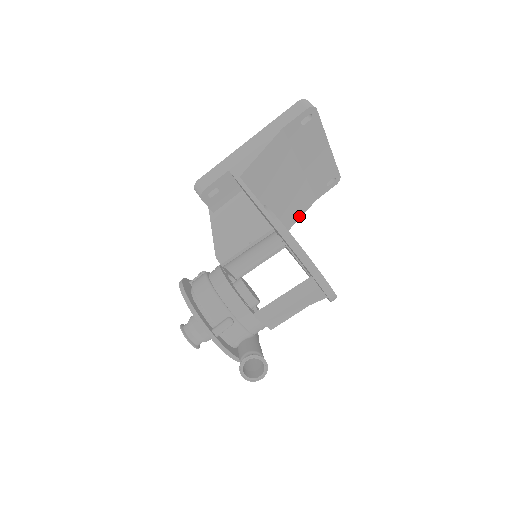
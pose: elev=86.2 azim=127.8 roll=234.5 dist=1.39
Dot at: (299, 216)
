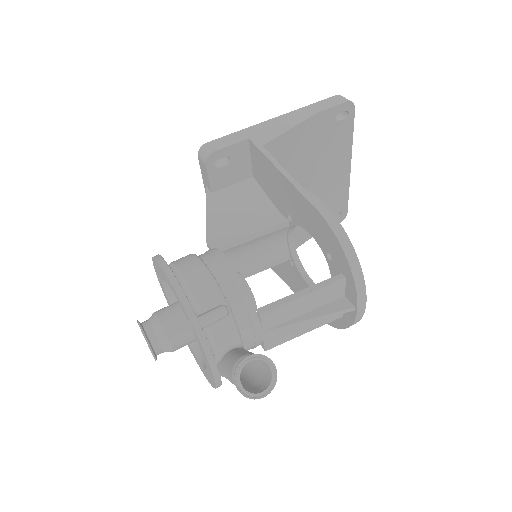
Dot at: (296, 245)
